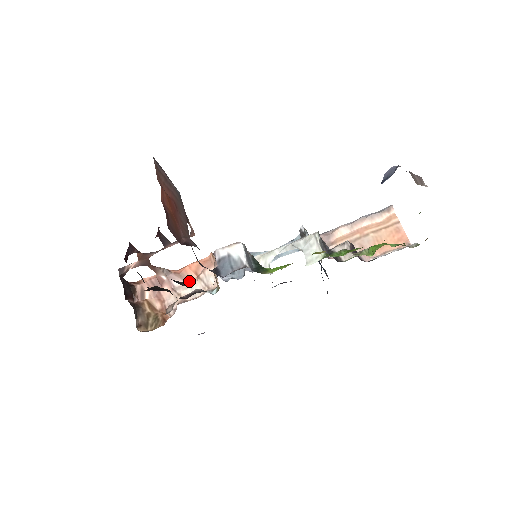
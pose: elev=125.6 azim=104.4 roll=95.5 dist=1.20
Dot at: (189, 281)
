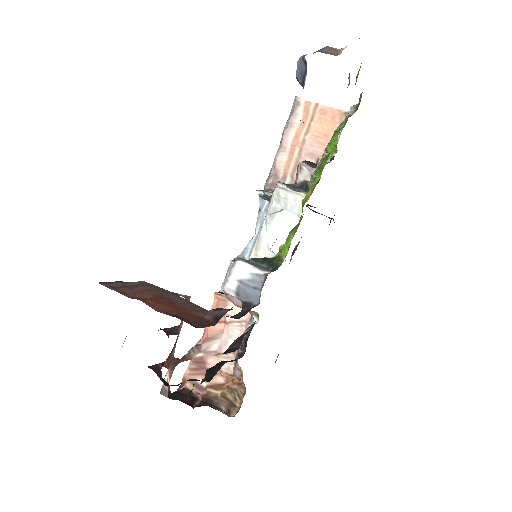
Dot at: (222, 334)
